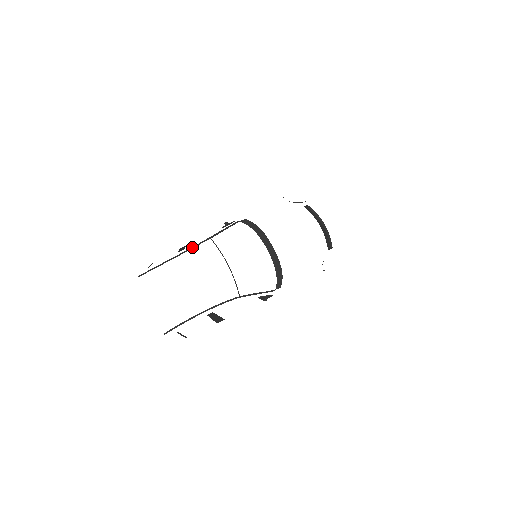
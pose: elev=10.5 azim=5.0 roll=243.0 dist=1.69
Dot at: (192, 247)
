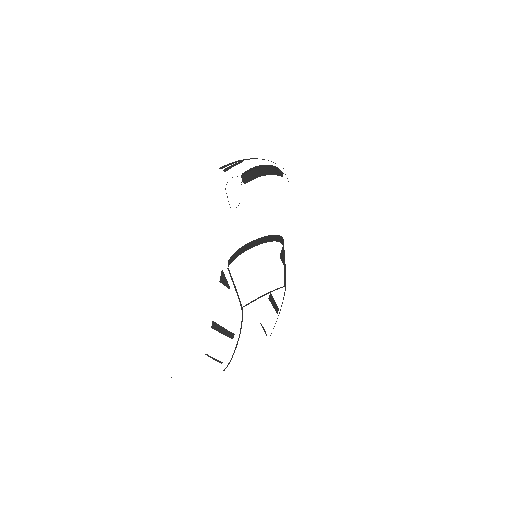
Dot at: (241, 327)
